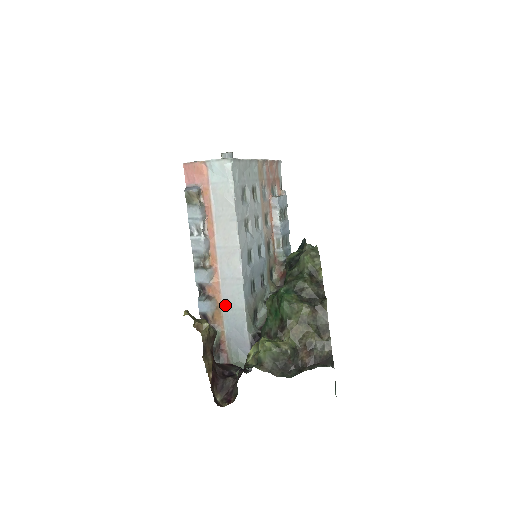
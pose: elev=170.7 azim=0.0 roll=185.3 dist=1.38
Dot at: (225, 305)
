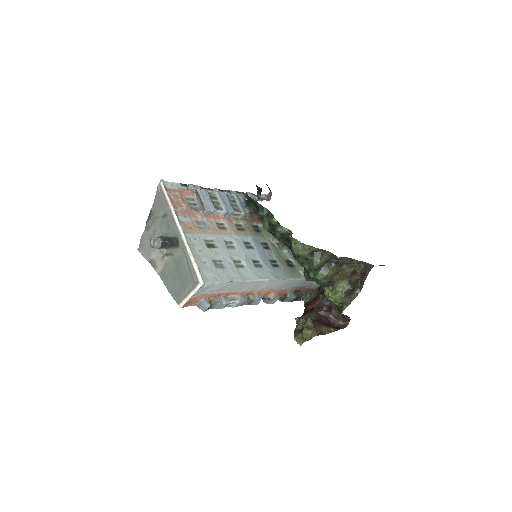
Dot at: (279, 288)
